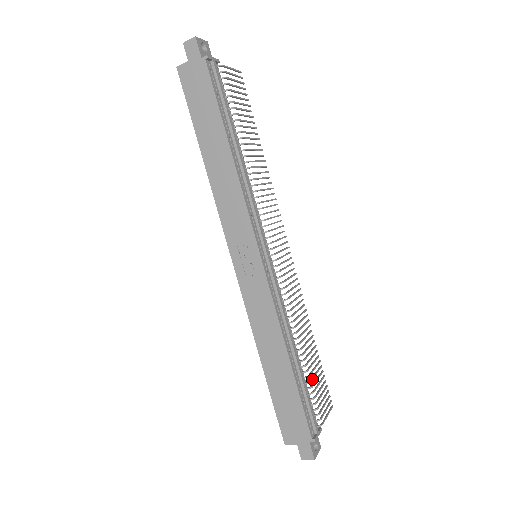
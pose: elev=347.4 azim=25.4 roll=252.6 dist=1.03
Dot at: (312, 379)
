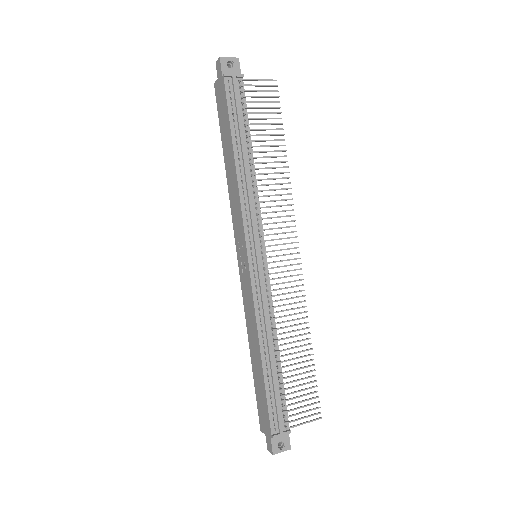
Dot at: (288, 383)
